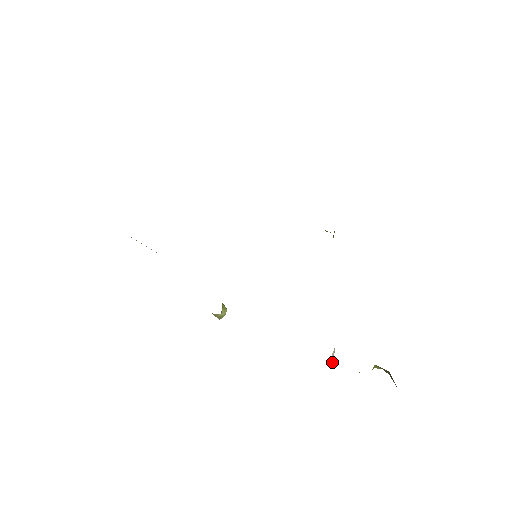
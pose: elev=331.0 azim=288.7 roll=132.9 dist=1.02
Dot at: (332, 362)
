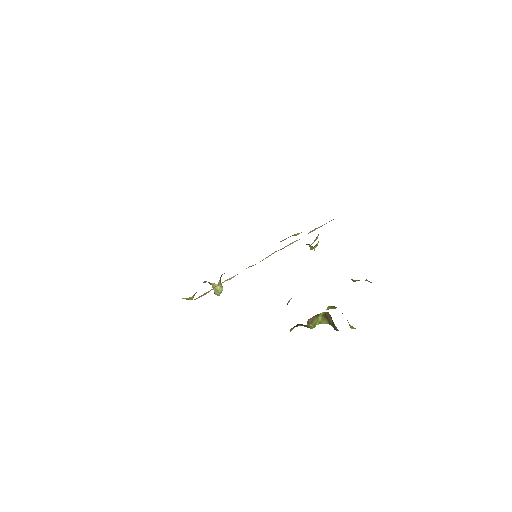
Dot at: (287, 304)
